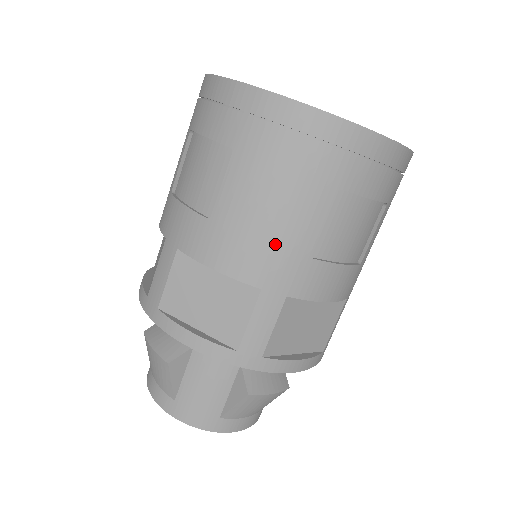
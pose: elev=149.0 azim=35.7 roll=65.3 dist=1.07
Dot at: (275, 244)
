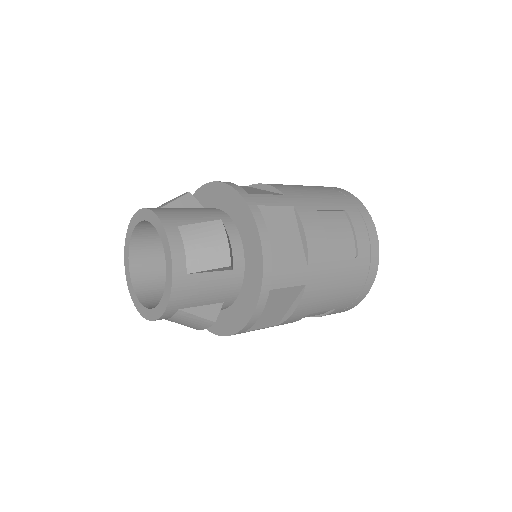
Dot at: (305, 194)
